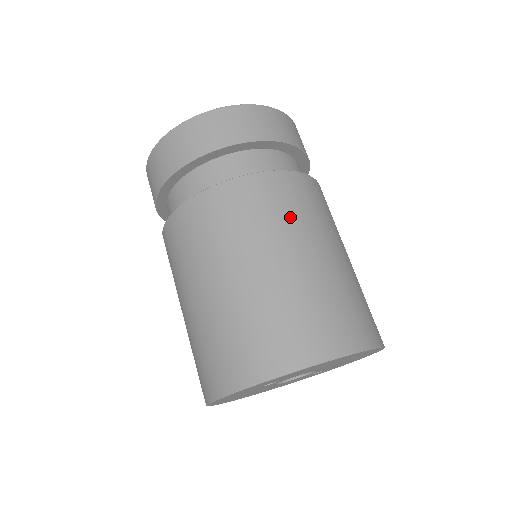
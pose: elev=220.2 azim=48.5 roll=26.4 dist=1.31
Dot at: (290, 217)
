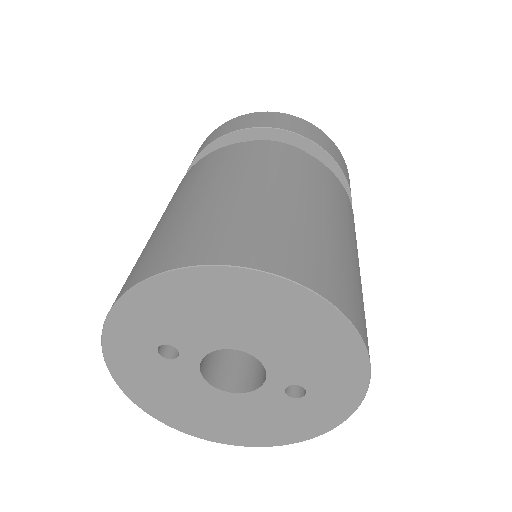
Dot at: (230, 167)
